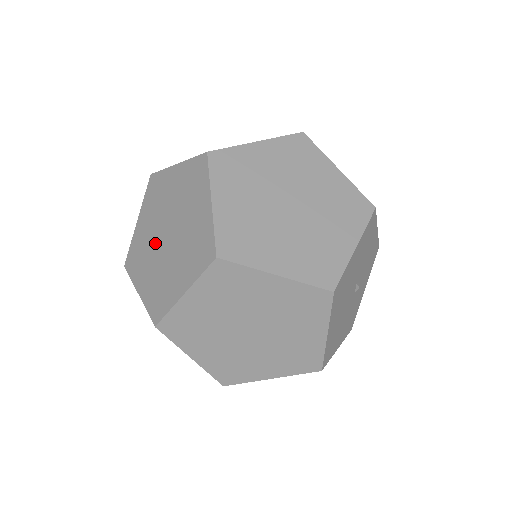
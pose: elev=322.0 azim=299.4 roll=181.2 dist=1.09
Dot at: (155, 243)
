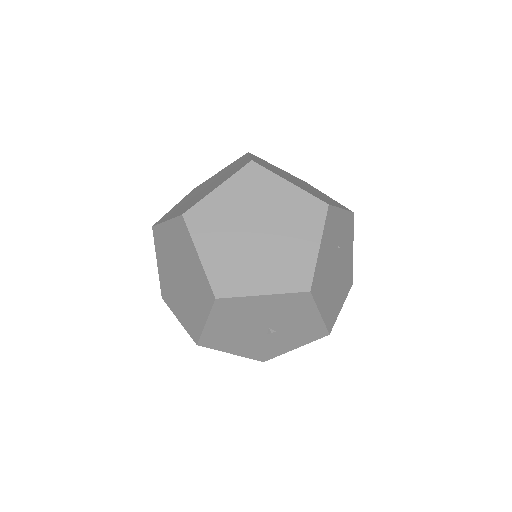
Dot at: (202, 188)
